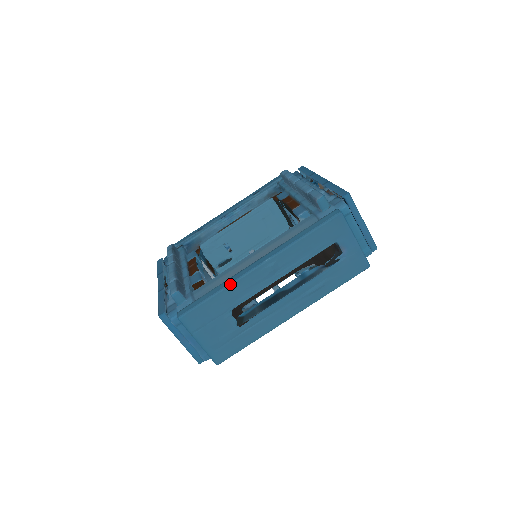
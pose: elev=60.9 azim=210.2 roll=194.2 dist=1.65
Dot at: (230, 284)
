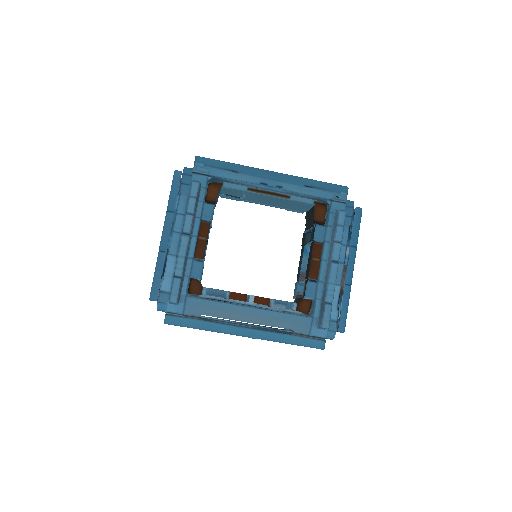
Dot at: (217, 332)
